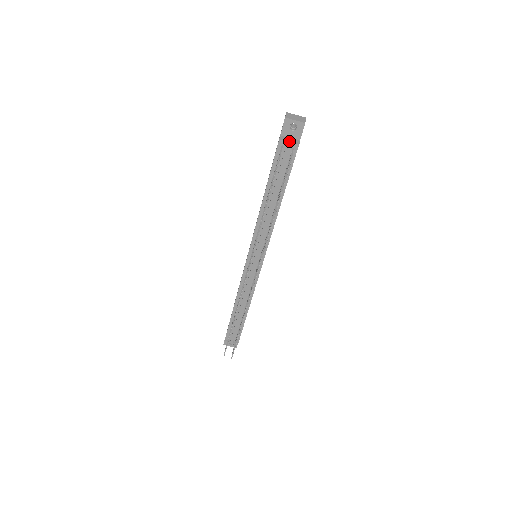
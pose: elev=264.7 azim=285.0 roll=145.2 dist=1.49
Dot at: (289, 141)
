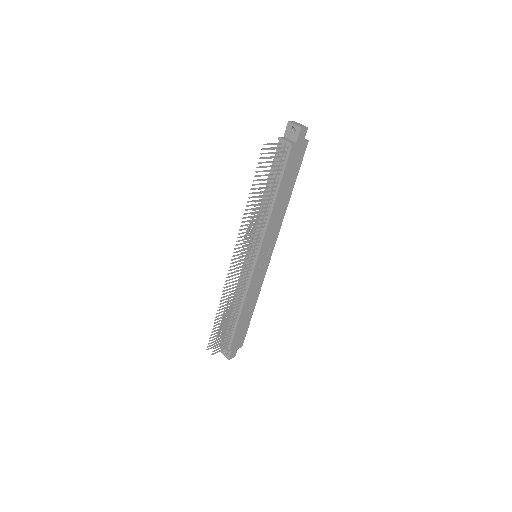
Dot at: (285, 140)
